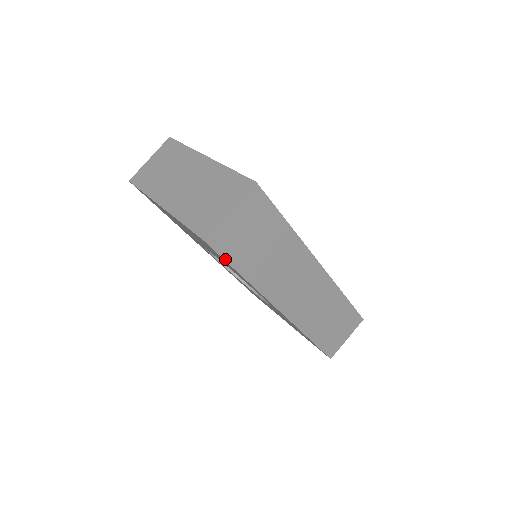
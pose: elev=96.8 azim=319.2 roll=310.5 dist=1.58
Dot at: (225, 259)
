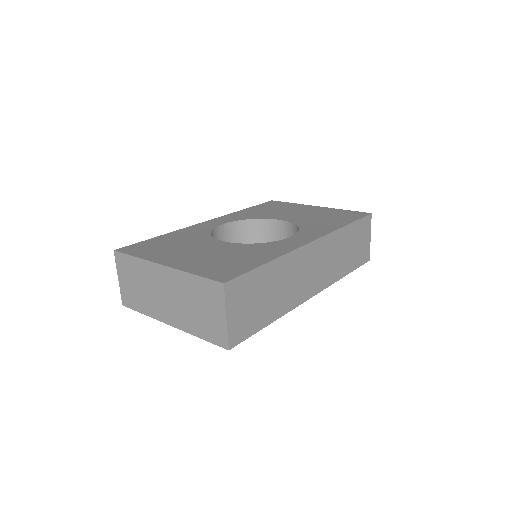
Dot at: (251, 335)
